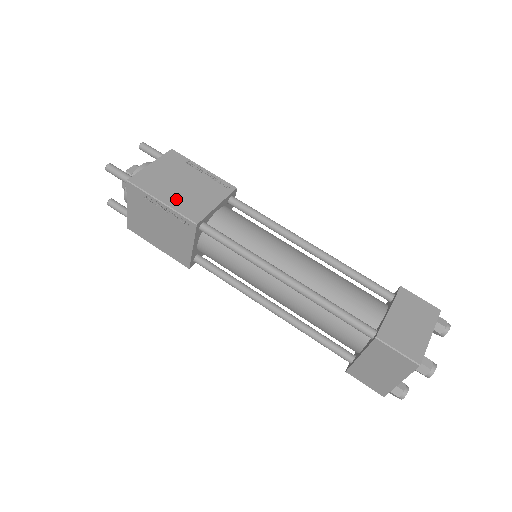
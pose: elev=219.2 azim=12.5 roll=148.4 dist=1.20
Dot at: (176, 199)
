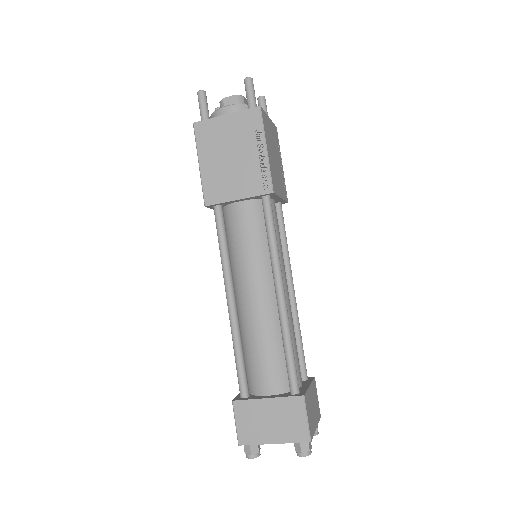
Dot at: (272, 160)
